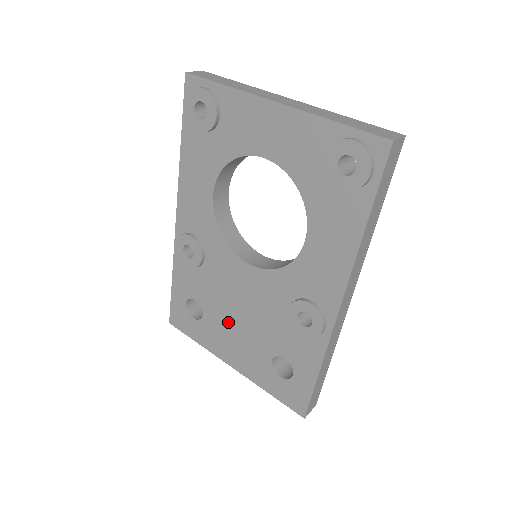
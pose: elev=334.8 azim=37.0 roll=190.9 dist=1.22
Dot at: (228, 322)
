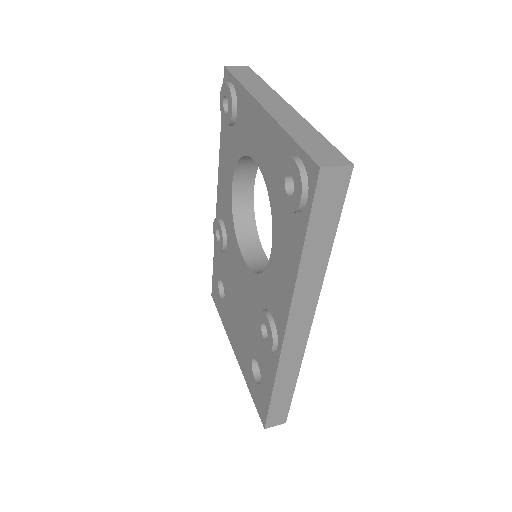
Dot at: (234, 311)
